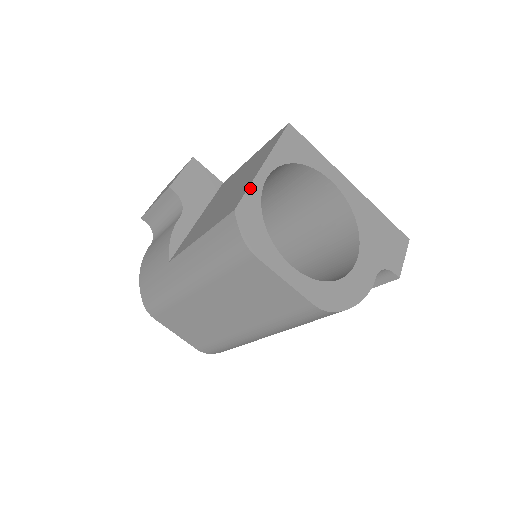
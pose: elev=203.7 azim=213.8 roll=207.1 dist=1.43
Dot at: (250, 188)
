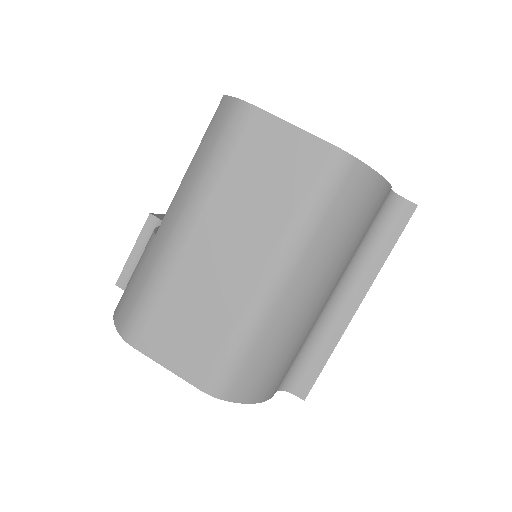
Dot at: occluded
